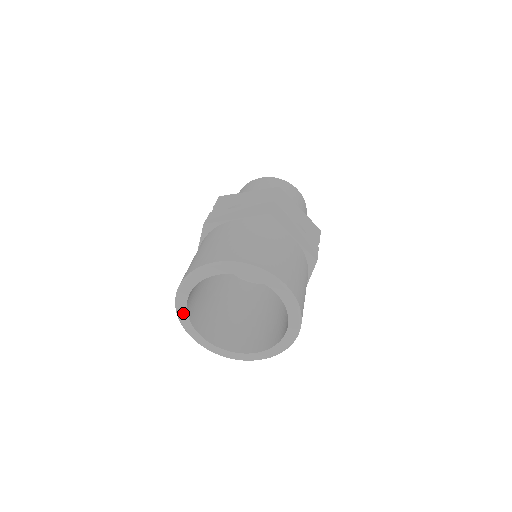
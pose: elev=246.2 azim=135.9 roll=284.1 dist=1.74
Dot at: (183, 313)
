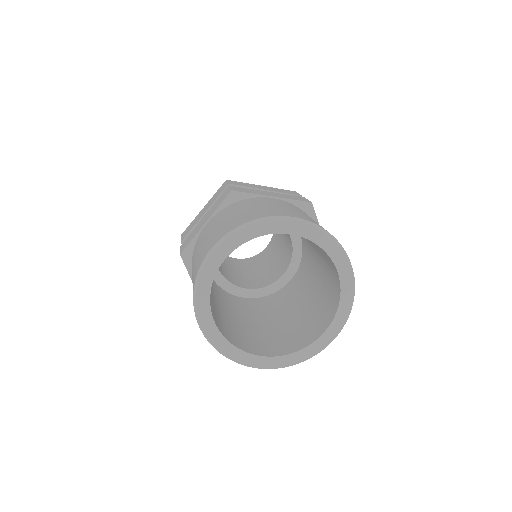
Dot at: (222, 343)
